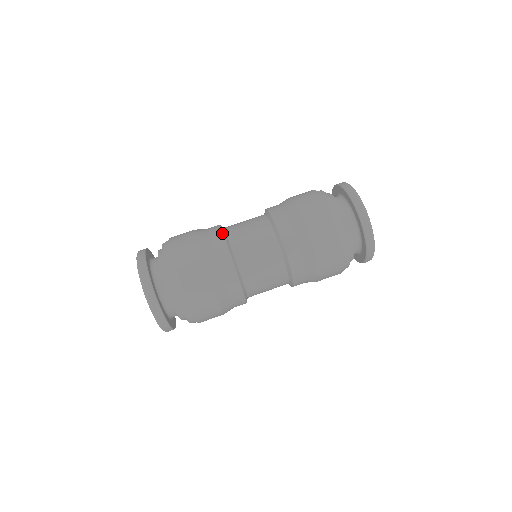
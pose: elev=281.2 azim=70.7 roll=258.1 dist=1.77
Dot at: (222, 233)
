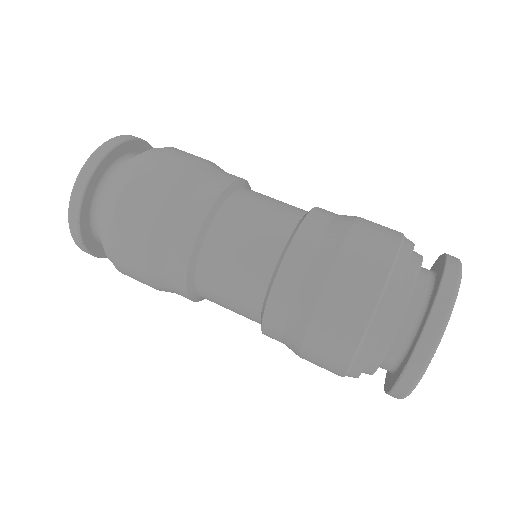
Dot at: occluded
